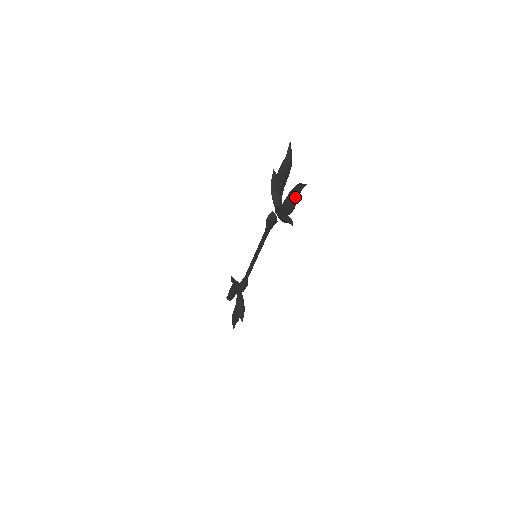
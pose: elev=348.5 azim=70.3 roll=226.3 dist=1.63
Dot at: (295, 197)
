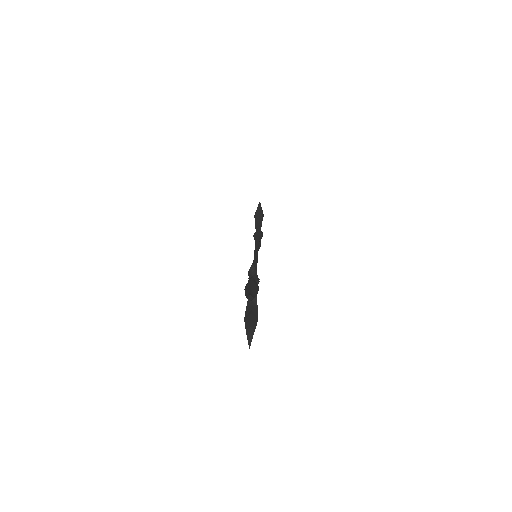
Dot at: occluded
